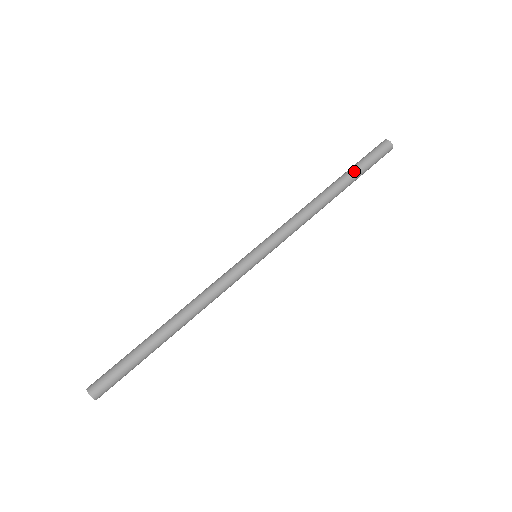
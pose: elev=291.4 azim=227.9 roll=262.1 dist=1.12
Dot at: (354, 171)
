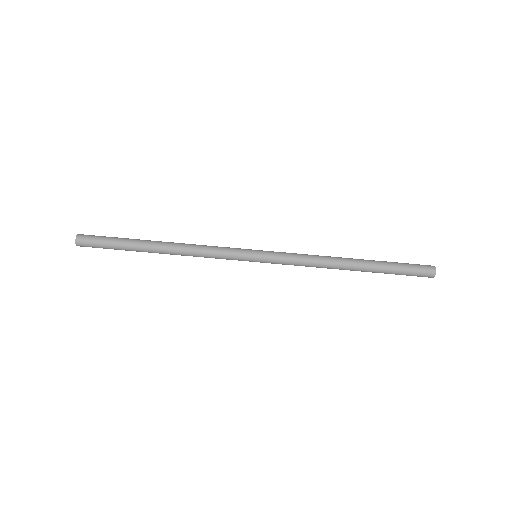
Dot at: (384, 269)
